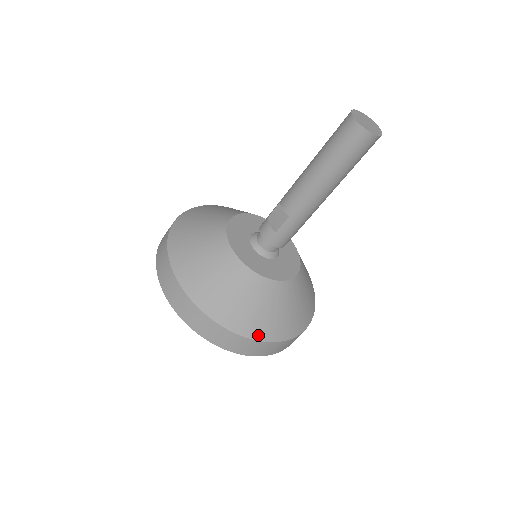
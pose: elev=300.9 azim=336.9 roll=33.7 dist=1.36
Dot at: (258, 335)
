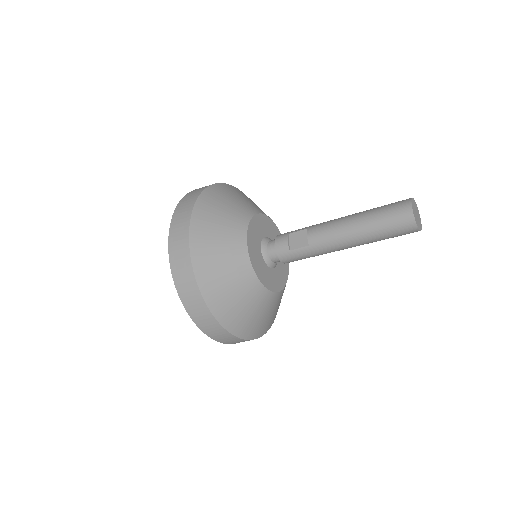
Dot at: (229, 326)
